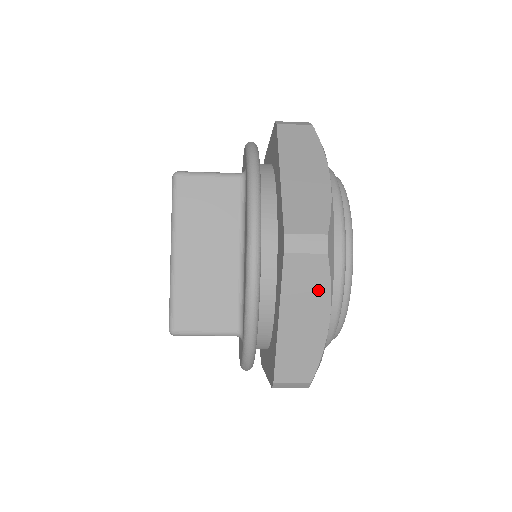
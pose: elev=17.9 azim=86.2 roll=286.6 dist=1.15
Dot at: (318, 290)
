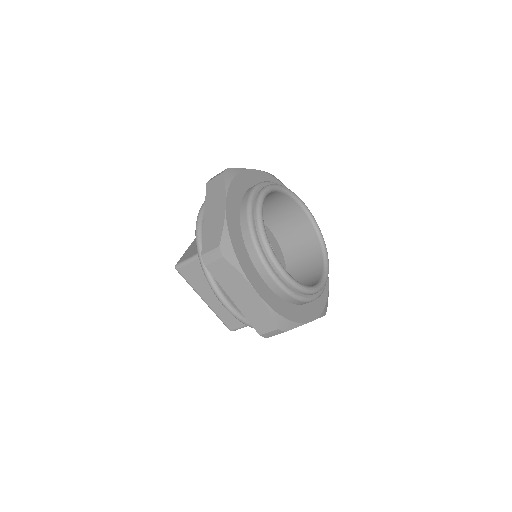
Dot at: (220, 191)
